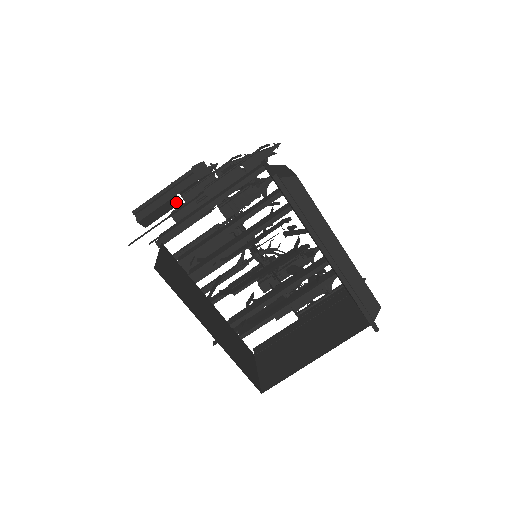
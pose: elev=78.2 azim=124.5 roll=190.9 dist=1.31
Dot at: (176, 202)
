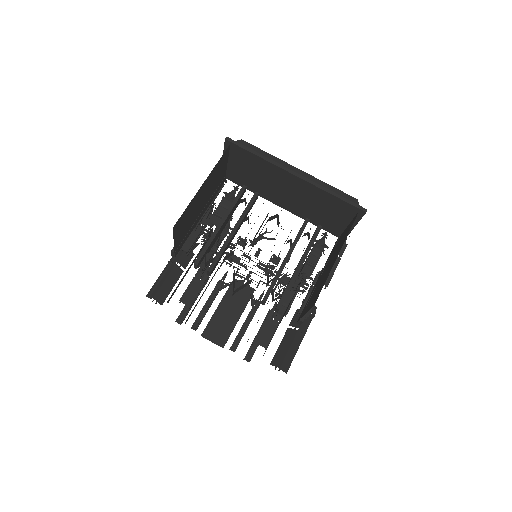
Dot at: (178, 273)
